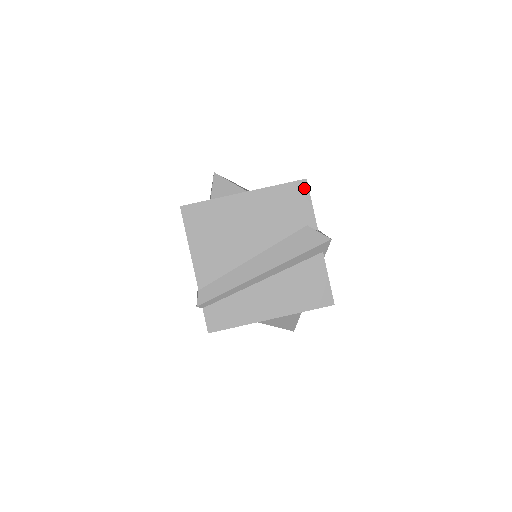
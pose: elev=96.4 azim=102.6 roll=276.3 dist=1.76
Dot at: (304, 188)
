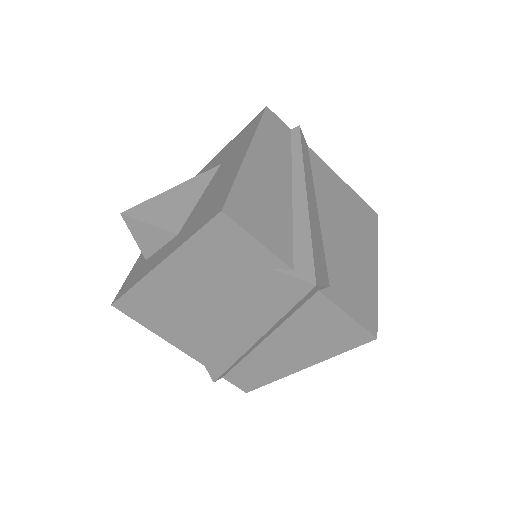
Dot at: (228, 225)
